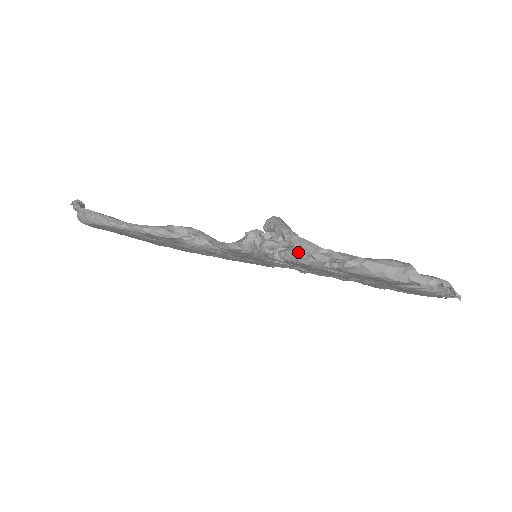
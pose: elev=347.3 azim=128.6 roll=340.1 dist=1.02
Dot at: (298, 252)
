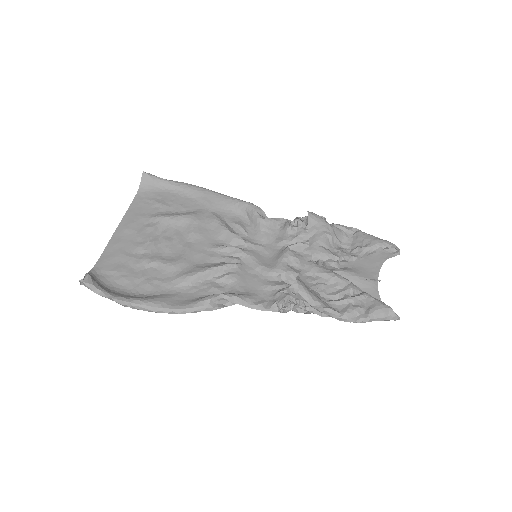
Dot at: occluded
